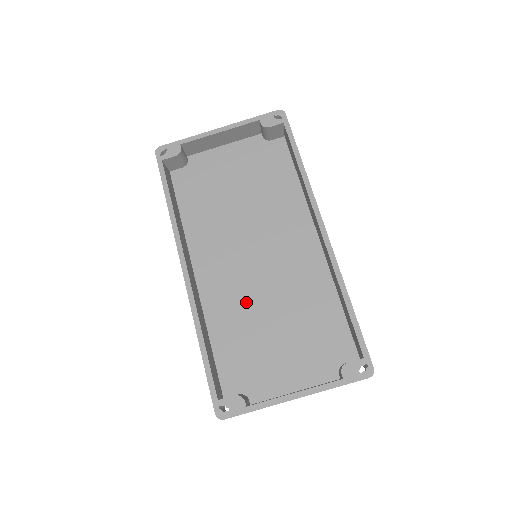
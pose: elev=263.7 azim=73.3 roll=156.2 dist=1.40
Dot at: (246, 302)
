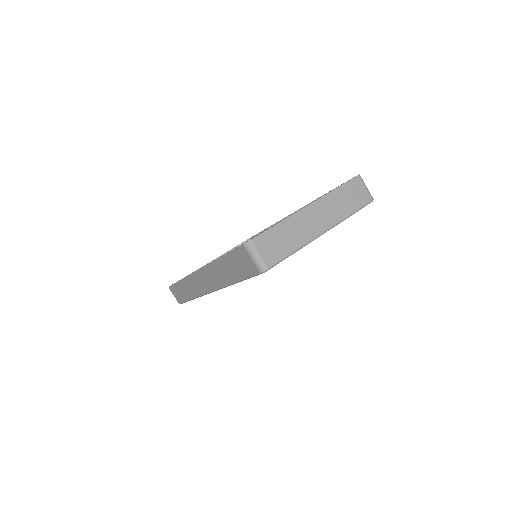
Dot at: occluded
